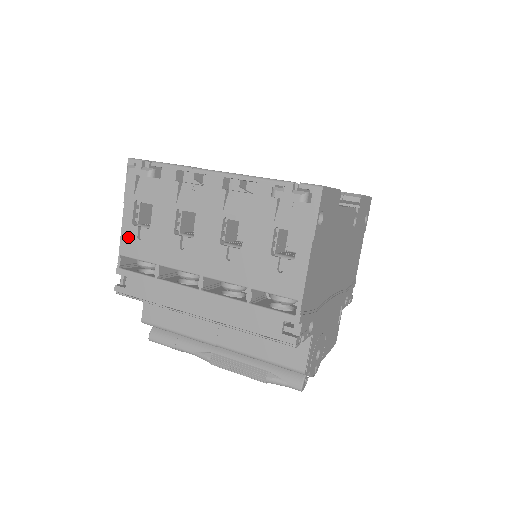
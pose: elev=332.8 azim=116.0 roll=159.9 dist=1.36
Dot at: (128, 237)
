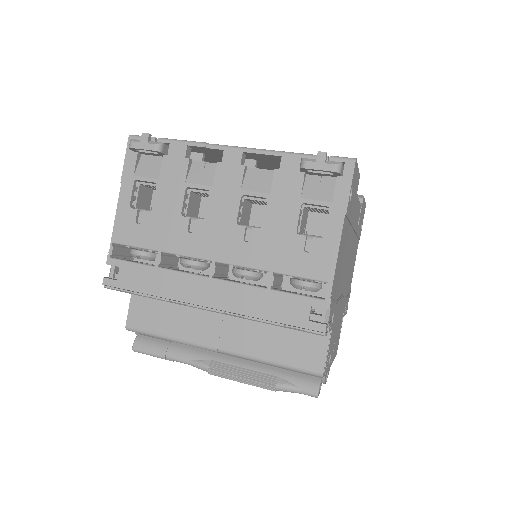
Dot at: (124, 221)
